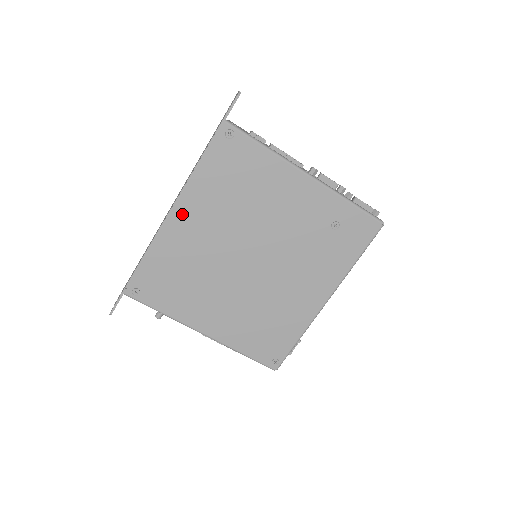
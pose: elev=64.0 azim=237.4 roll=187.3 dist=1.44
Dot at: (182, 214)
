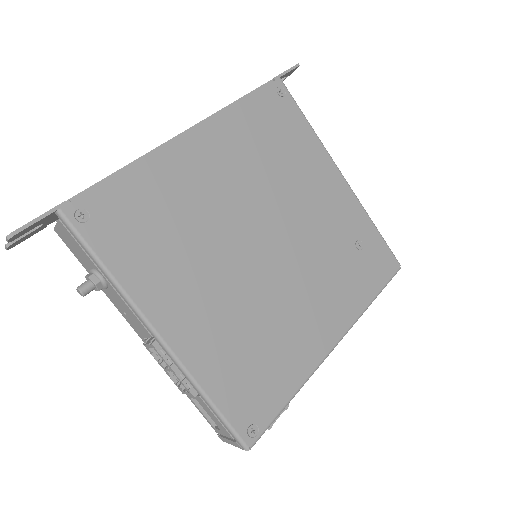
Dot at: (200, 142)
